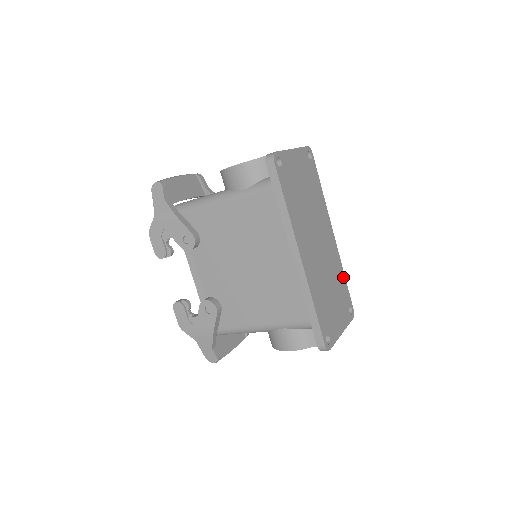
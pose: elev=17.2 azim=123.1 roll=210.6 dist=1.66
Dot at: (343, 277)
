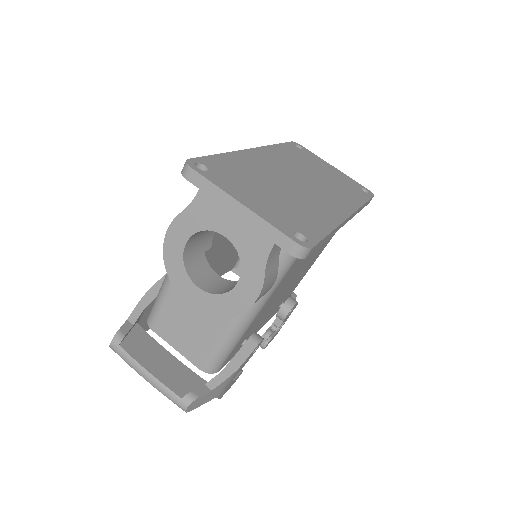
Dot at: (326, 227)
